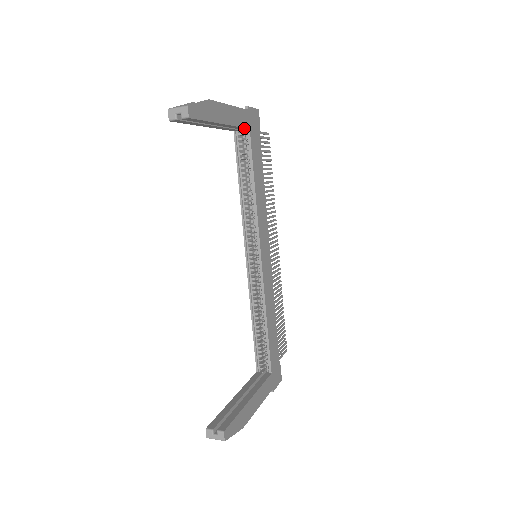
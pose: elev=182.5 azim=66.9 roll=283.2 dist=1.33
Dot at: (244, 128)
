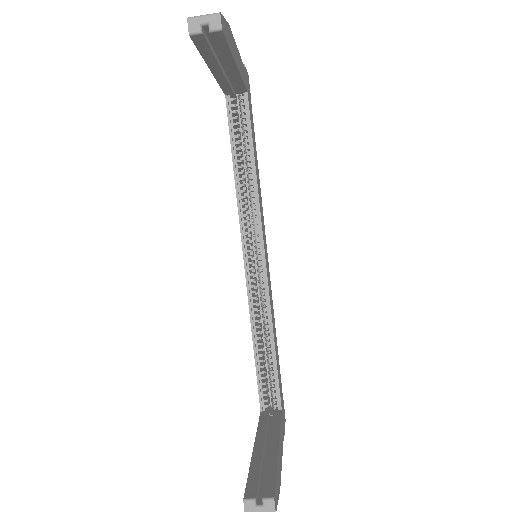
Dot at: (243, 89)
